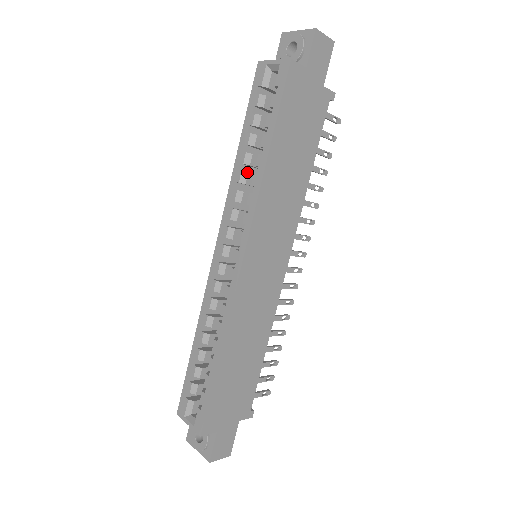
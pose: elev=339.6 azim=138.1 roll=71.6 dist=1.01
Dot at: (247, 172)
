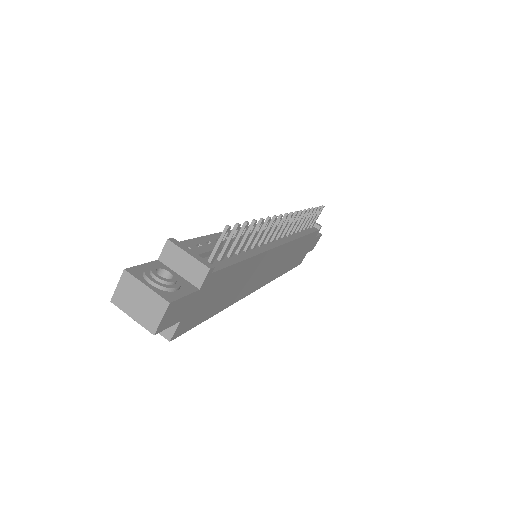
Dot at: occluded
